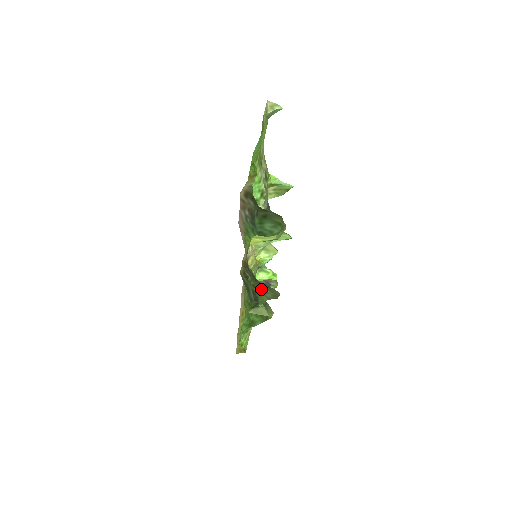
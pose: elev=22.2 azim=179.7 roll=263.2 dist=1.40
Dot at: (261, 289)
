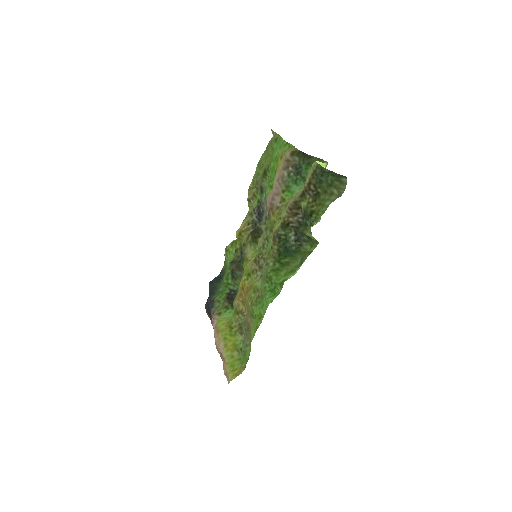
Dot at: (327, 195)
